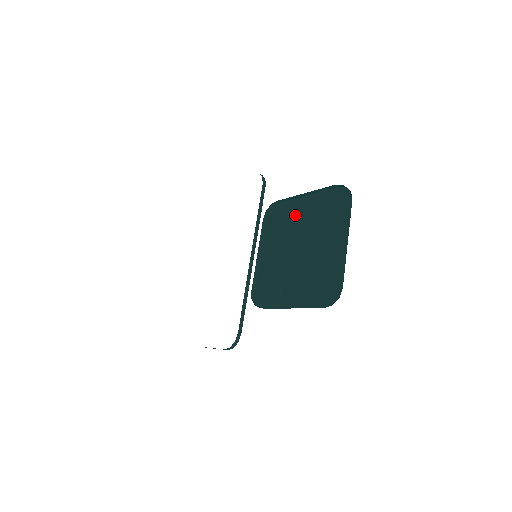
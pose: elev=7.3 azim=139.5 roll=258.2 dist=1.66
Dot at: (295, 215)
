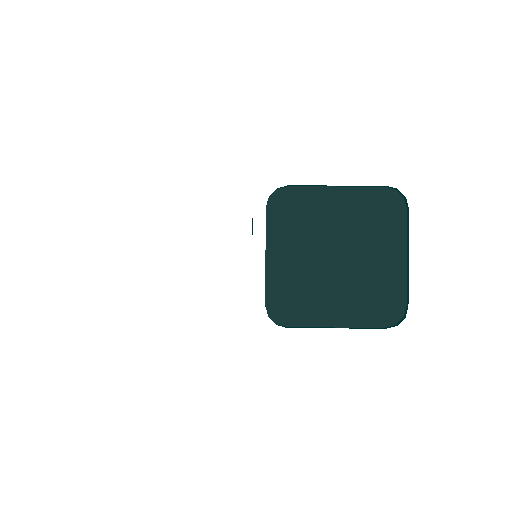
Dot at: (320, 210)
